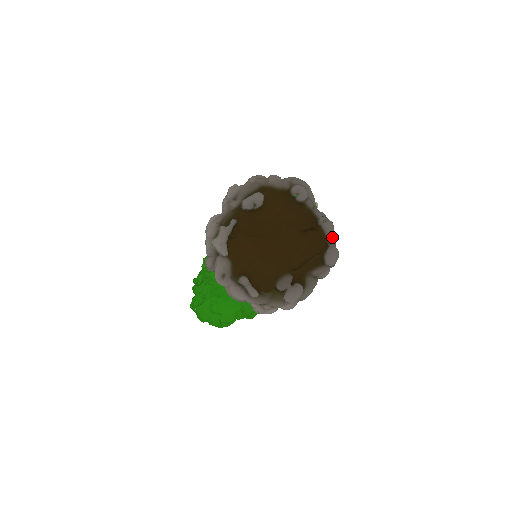
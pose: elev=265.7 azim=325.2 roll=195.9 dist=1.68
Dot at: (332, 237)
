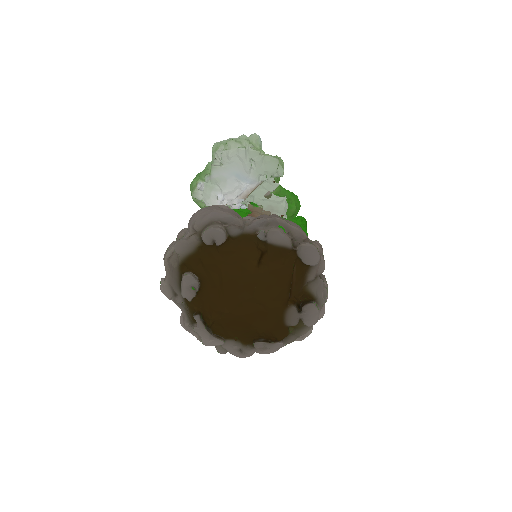
Dot at: (291, 231)
